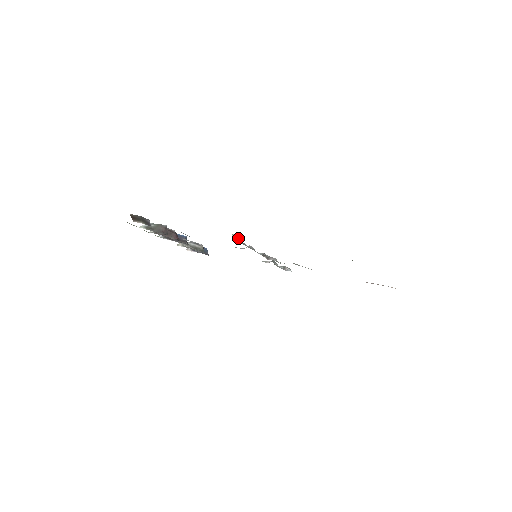
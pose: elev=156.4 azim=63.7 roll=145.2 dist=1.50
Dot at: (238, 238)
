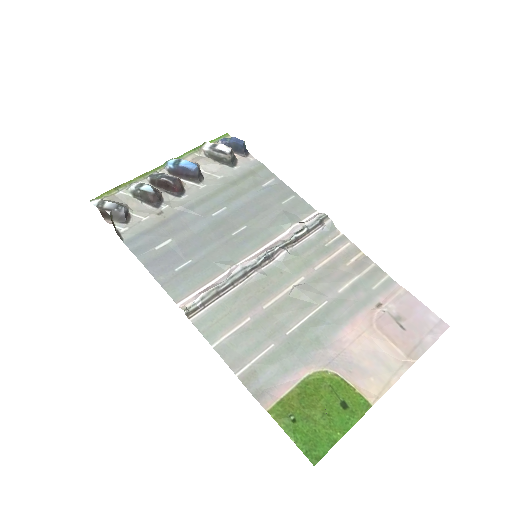
Dot at: (202, 293)
